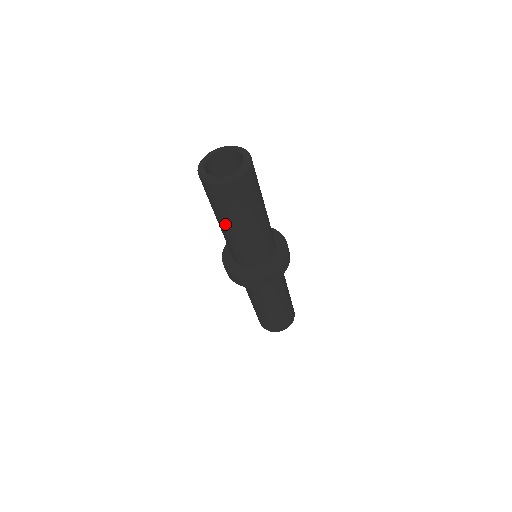
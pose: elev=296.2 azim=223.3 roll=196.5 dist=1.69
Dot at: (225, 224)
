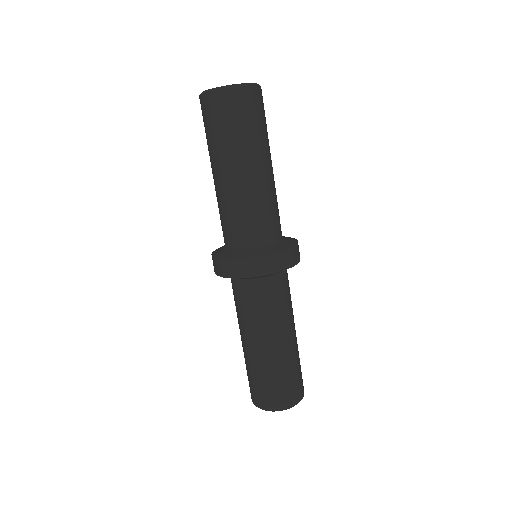
Dot at: (212, 165)
